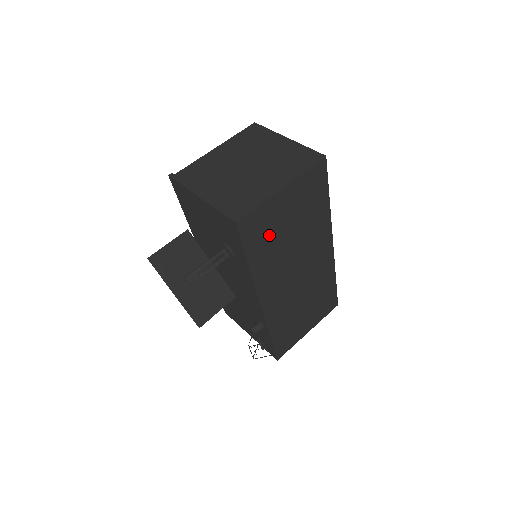
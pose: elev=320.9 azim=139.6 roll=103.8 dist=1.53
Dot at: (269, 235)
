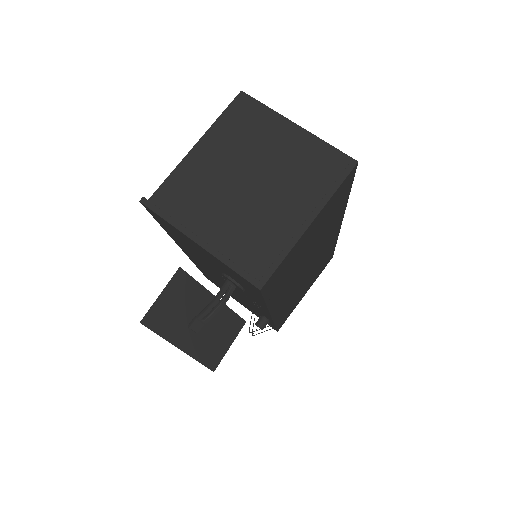
Dot at: (289, 269)
